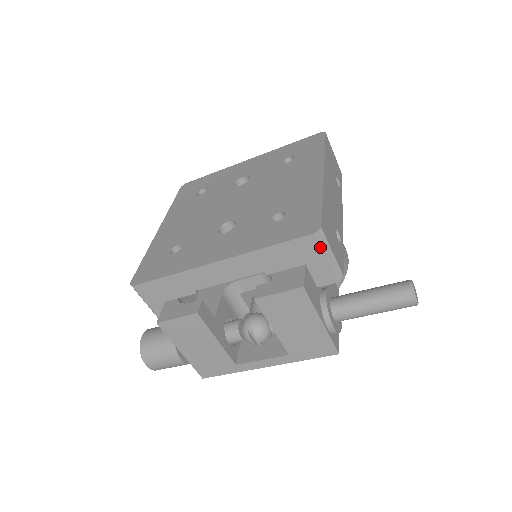
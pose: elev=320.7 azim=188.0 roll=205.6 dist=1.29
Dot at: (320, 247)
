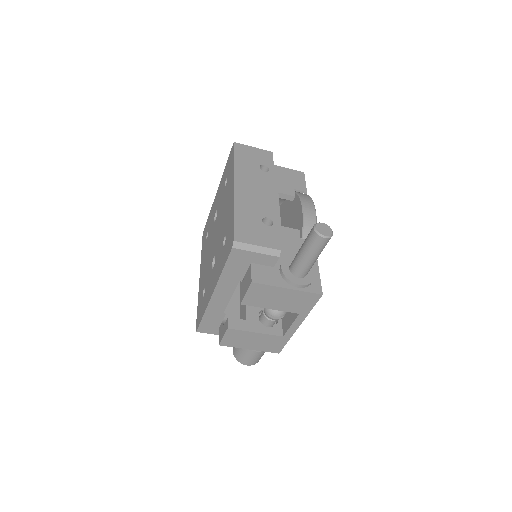
Dot at: (245, 251)
